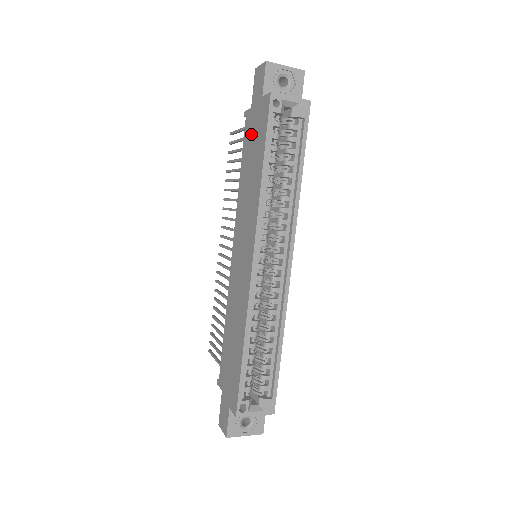
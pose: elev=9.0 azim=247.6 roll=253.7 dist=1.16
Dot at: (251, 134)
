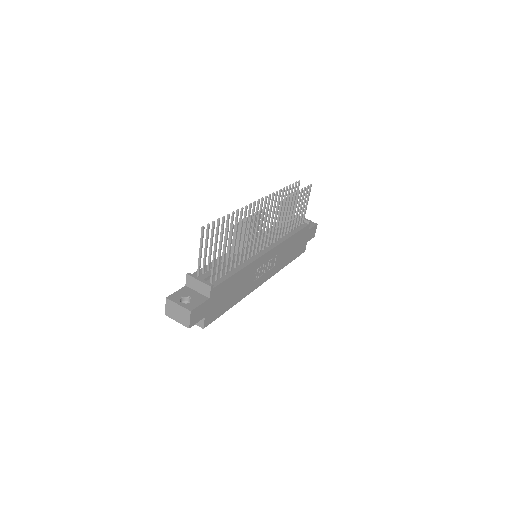
Dot at: occluded
